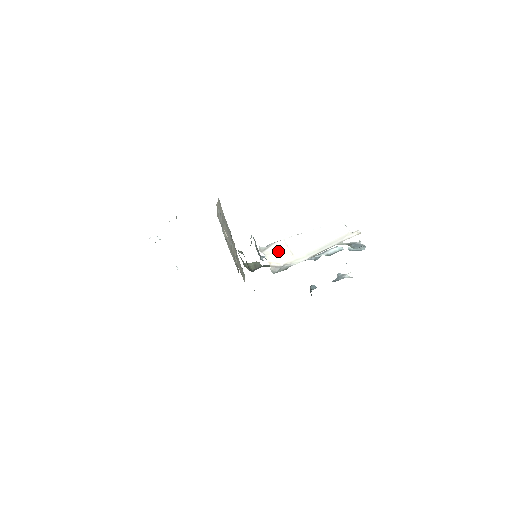
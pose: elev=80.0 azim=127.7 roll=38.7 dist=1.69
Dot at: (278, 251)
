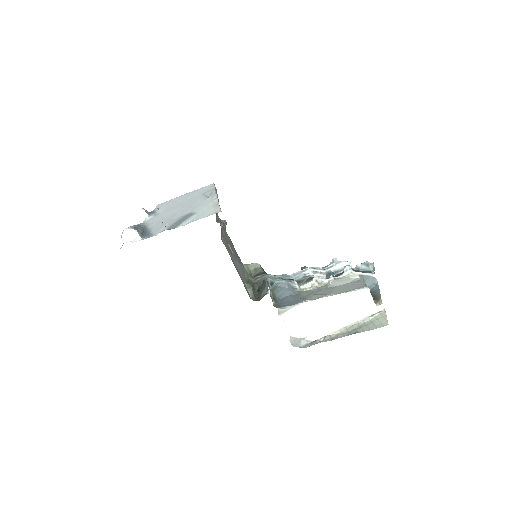
Dot at: (299, 319)
